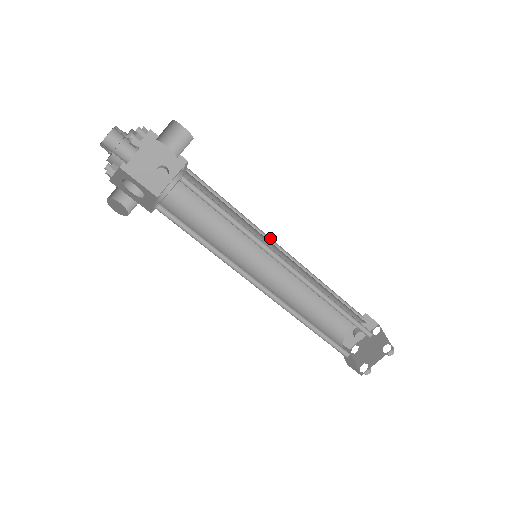
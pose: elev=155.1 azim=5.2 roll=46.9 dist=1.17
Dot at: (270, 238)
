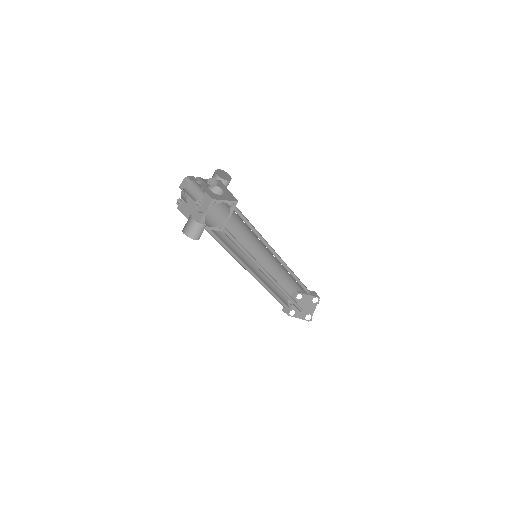
Dot at: occluded
